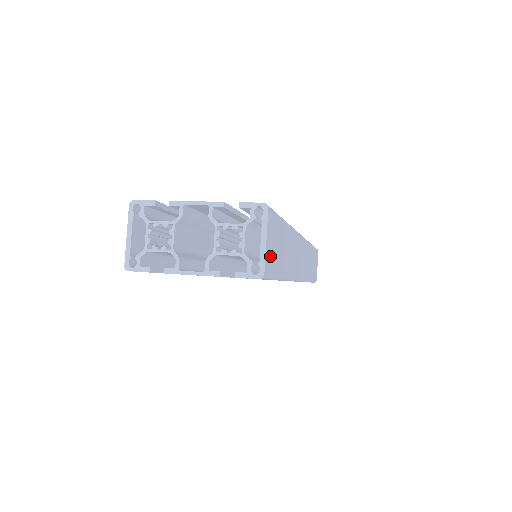
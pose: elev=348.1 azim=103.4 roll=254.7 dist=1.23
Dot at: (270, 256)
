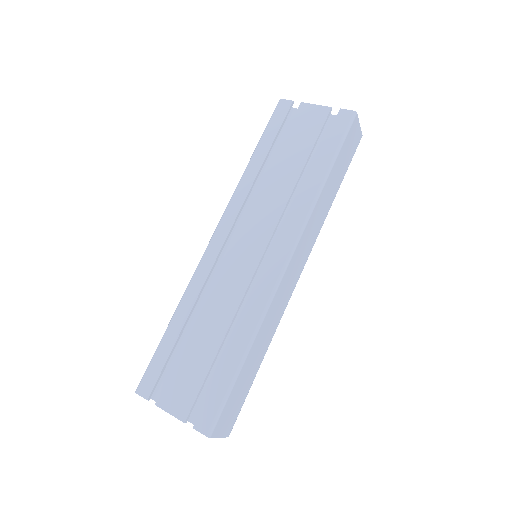
Dot at: (230, 422)
